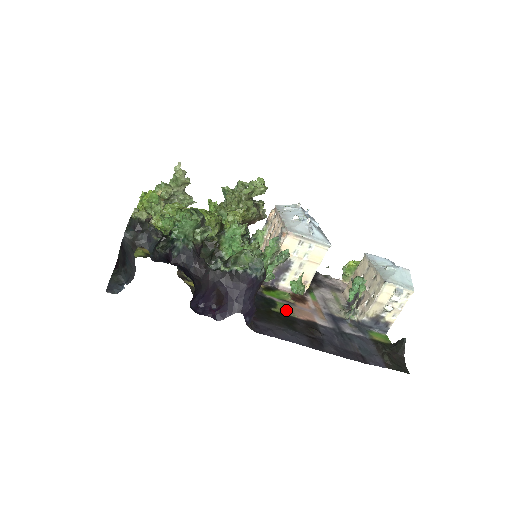
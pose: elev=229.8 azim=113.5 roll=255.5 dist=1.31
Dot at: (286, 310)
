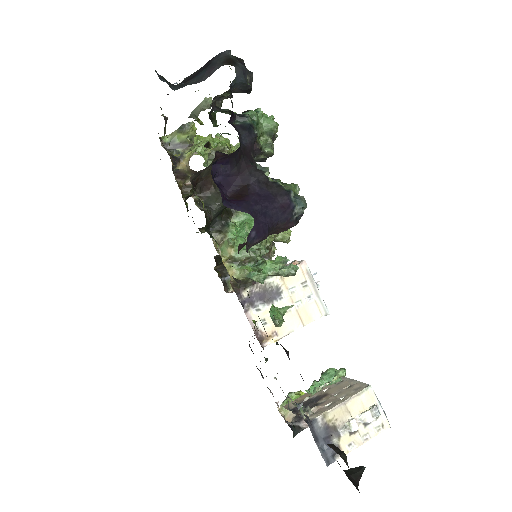
Dot at: occluded
